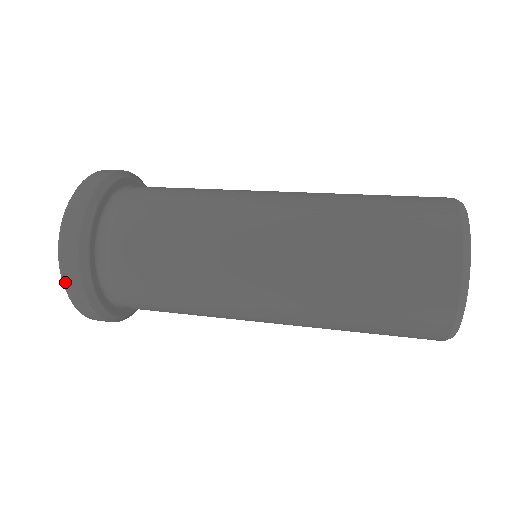
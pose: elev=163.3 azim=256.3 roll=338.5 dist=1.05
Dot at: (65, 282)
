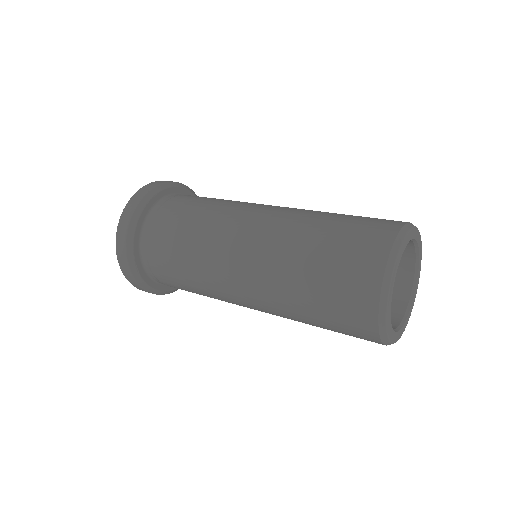
Dot at: (123, 213)
